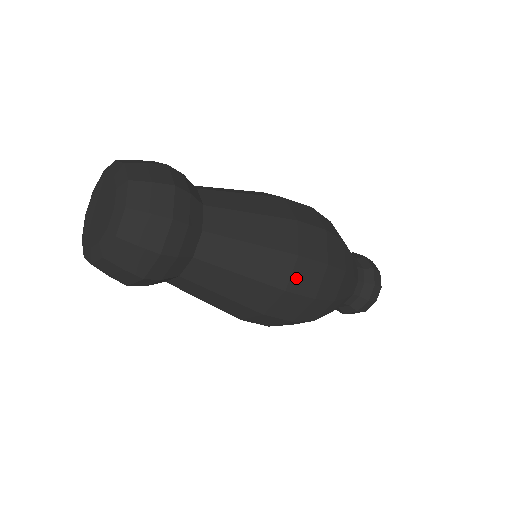
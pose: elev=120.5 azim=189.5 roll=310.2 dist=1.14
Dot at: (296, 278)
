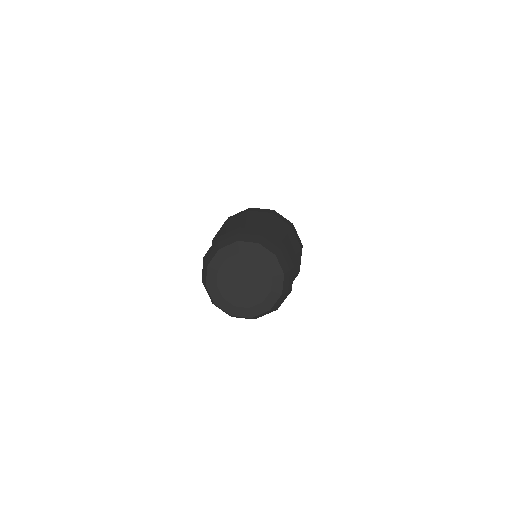
Dot at: occluded
